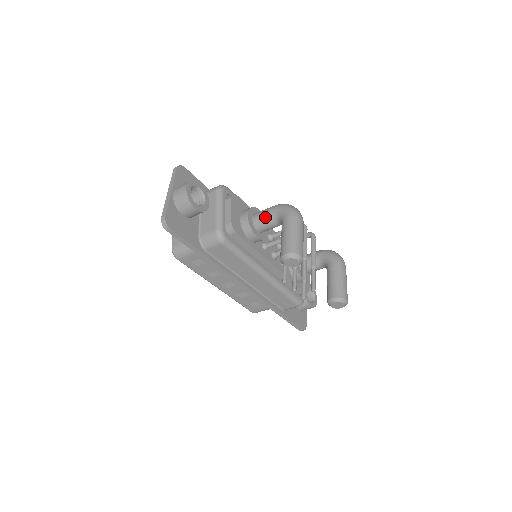
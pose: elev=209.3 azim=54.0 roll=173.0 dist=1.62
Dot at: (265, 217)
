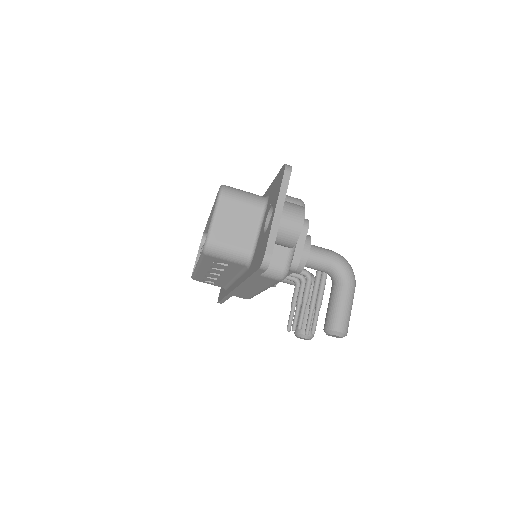
Dot at: (322, 262)
